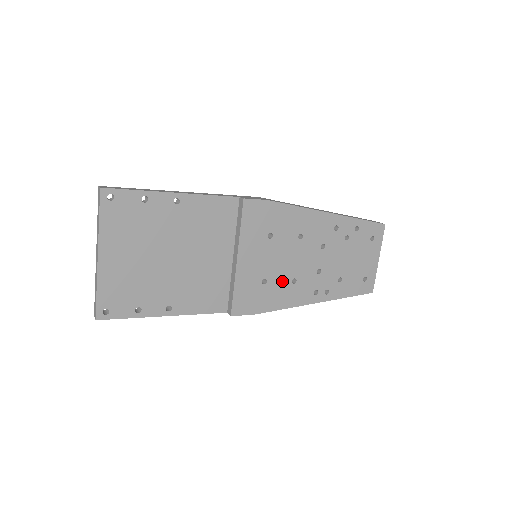
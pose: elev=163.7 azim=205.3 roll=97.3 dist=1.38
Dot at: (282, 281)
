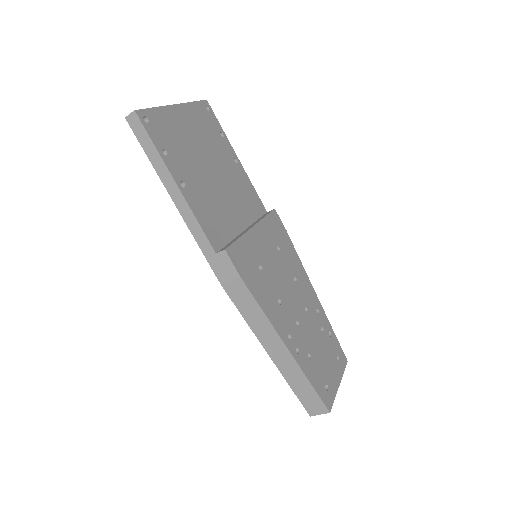
Dot at: (271, 288)
